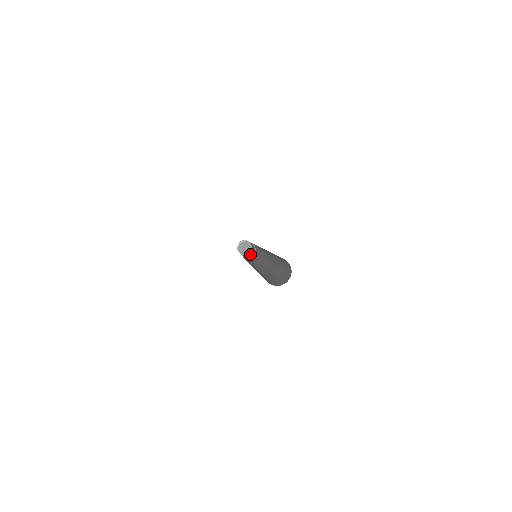
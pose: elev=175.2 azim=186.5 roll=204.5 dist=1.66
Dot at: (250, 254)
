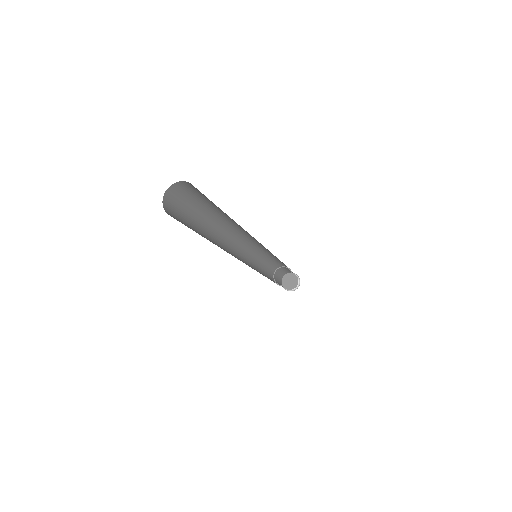
Dot at: occluded
